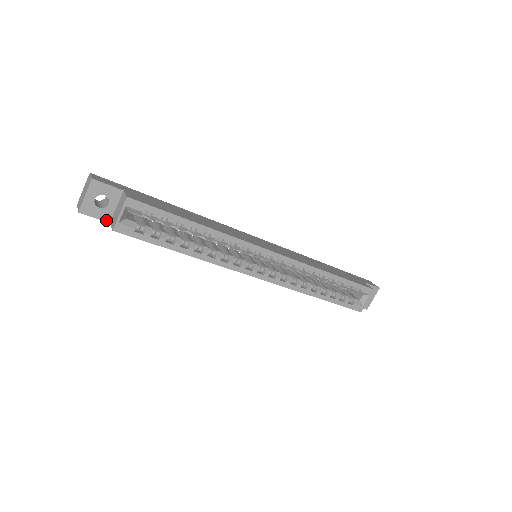
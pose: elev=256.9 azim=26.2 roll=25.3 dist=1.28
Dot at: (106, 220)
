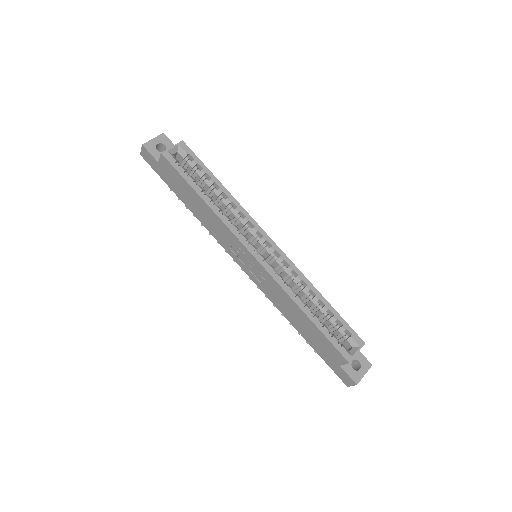
Dot at: (157, 159)
